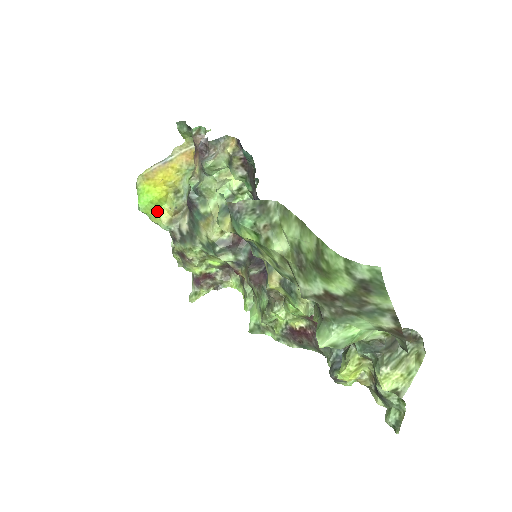
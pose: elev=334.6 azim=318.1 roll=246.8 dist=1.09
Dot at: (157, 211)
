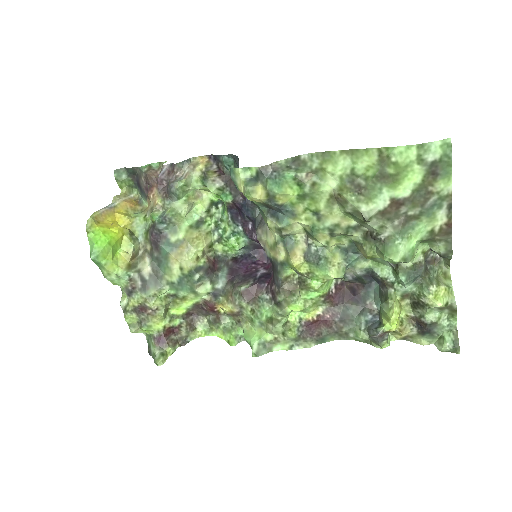
Dot at: (113, 256)
